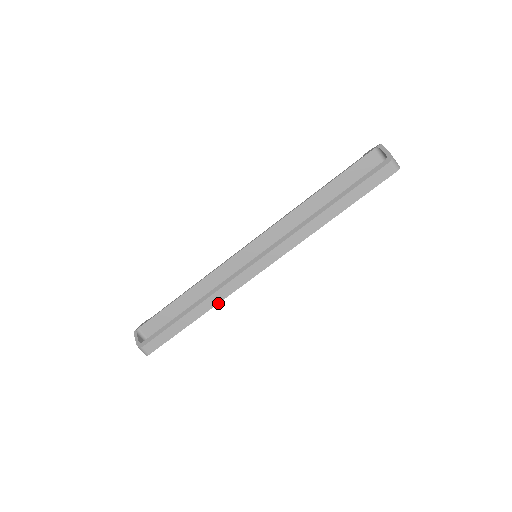
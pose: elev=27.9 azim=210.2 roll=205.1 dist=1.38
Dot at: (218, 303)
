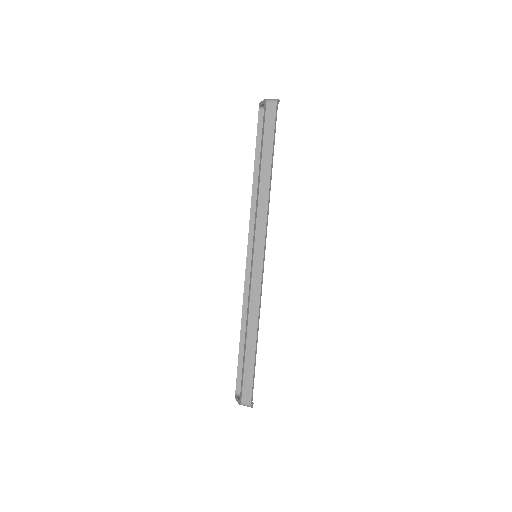
Dot at: (258, 314)
